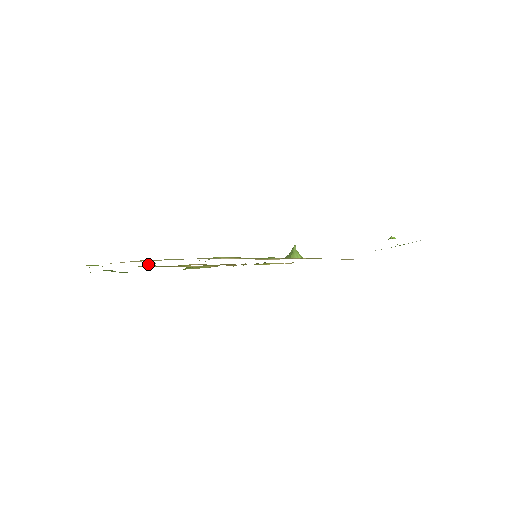
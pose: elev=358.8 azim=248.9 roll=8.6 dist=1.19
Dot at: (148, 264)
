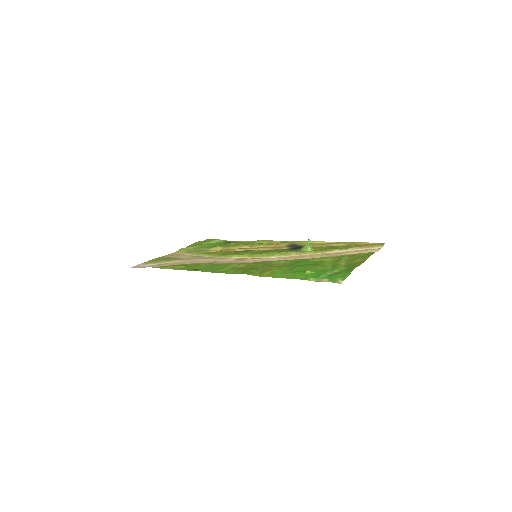
Dot at: (217, 246)
